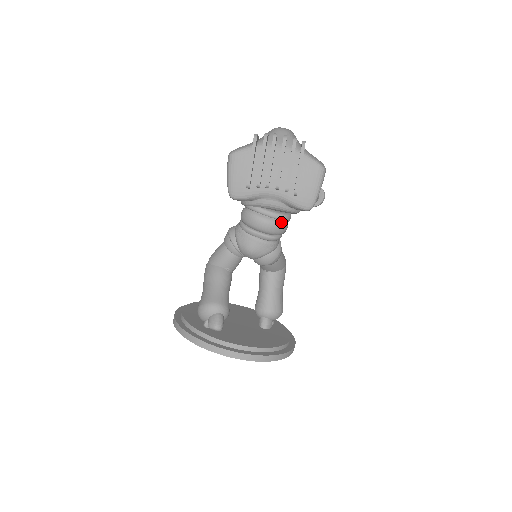
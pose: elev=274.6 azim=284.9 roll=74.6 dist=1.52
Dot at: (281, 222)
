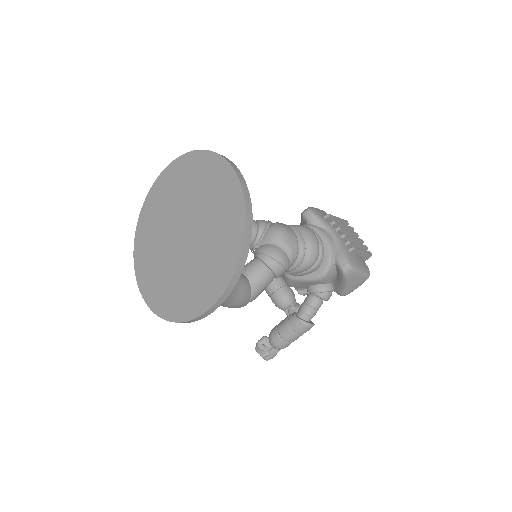
Dot at: (319, 252)
